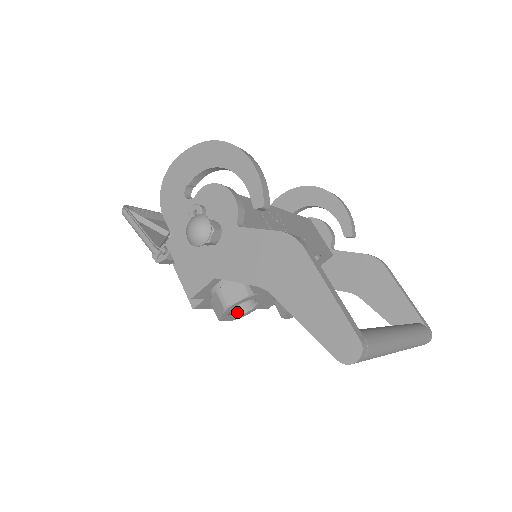
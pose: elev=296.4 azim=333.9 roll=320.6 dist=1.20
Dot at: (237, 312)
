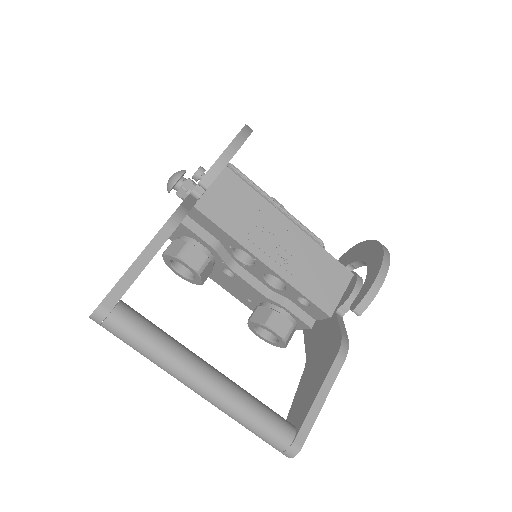
Dot at: (186, 274)
